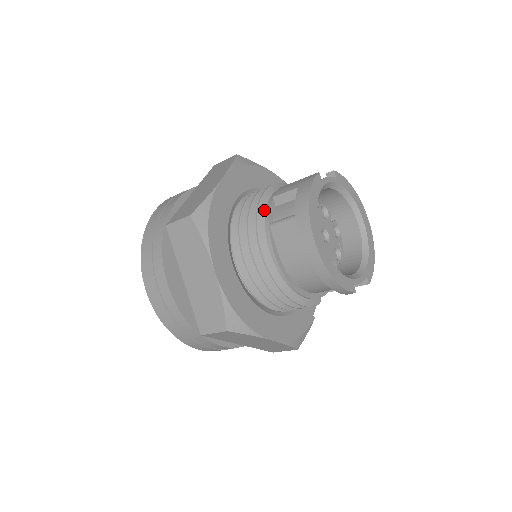
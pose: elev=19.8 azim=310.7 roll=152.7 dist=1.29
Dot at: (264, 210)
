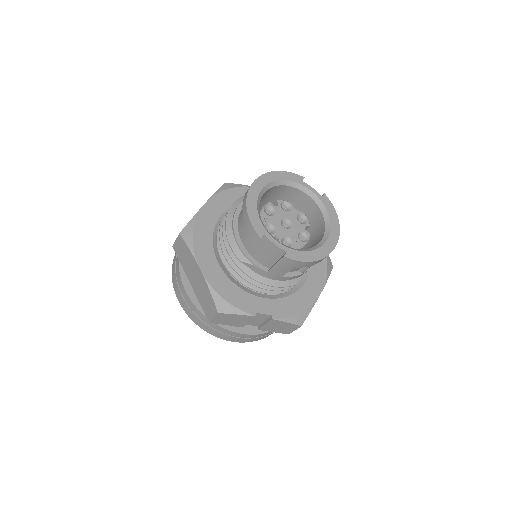
Dot at: occluded
